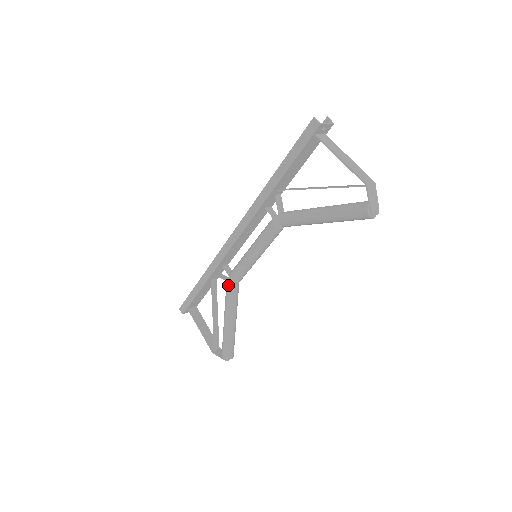
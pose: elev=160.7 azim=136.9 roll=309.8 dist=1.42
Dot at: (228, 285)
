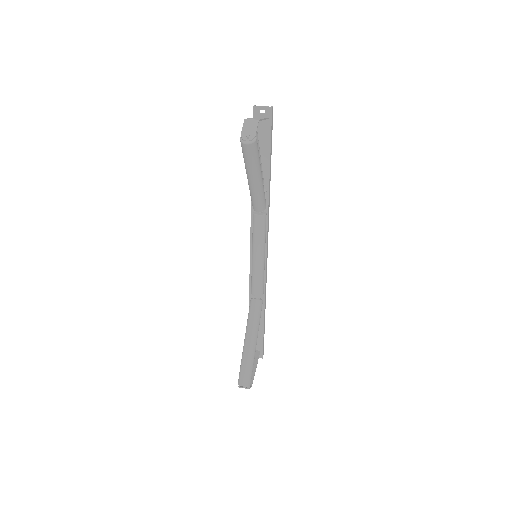
Dot at: occluded
